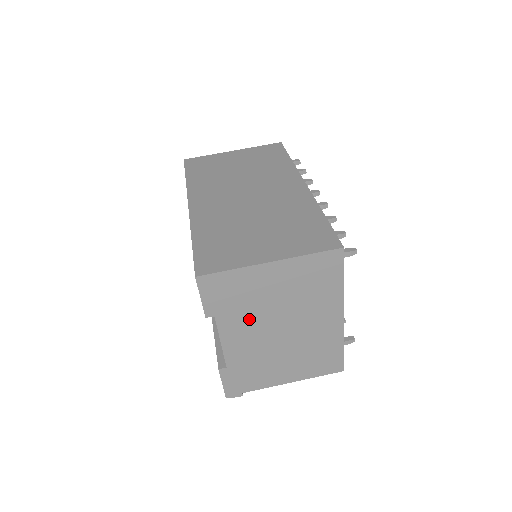
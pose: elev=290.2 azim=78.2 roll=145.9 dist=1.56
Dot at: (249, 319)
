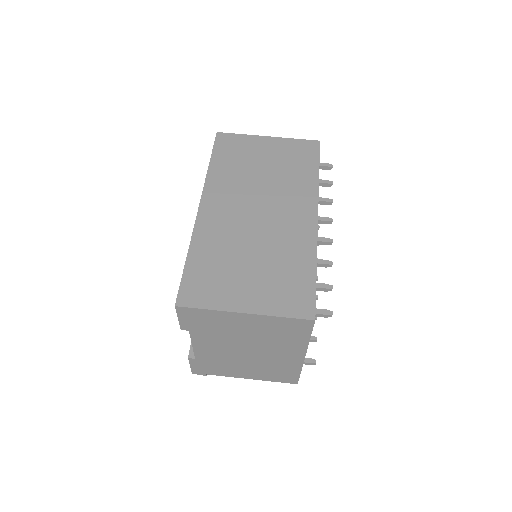
Dot at: (219, 339)
